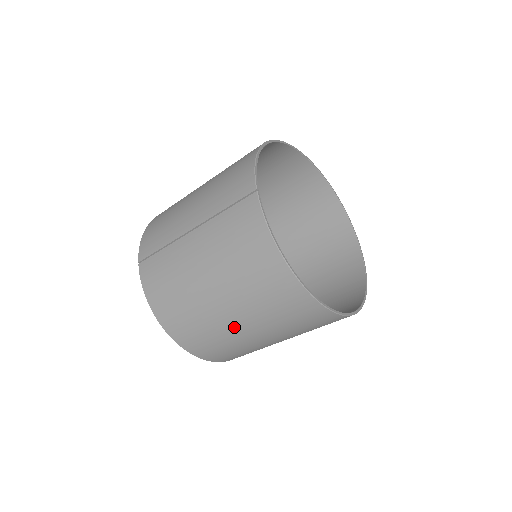
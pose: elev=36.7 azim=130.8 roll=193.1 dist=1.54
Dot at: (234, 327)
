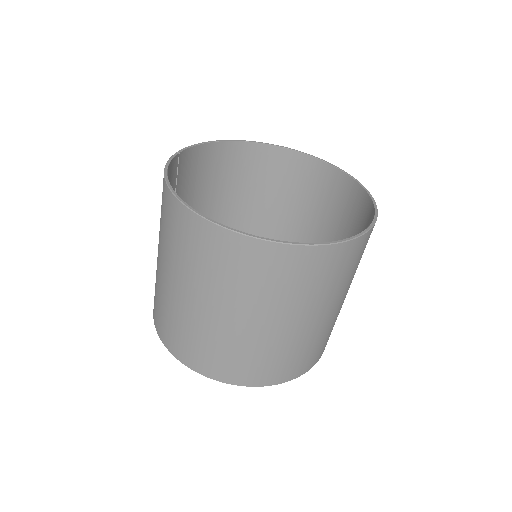
Dot at: (177, 296)
